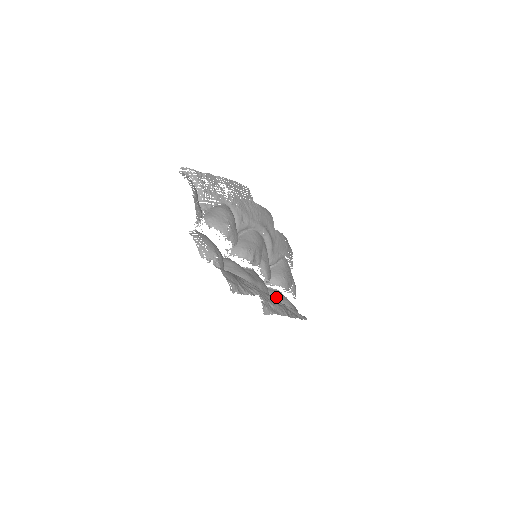
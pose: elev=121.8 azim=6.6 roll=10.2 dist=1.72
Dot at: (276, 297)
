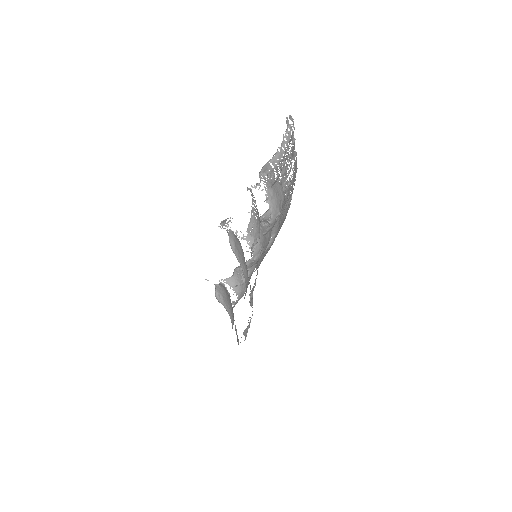
Dot at: (228, 304)
